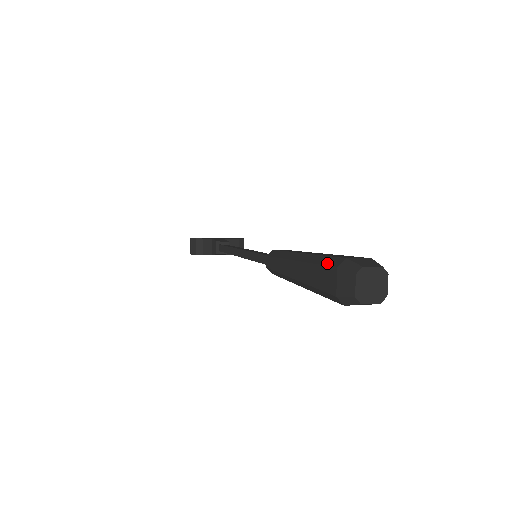
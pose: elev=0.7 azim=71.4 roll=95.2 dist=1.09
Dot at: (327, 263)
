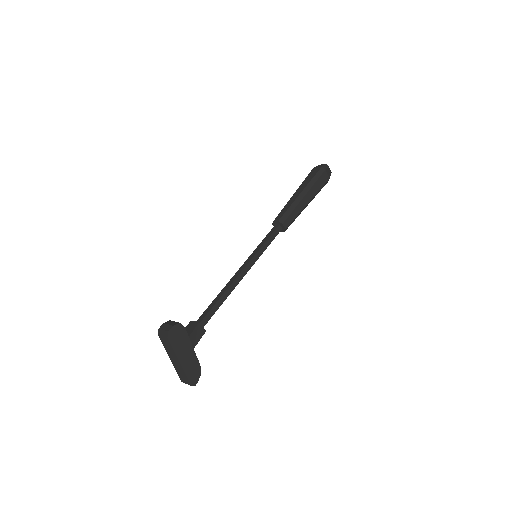
Dot at: (308, 175)
